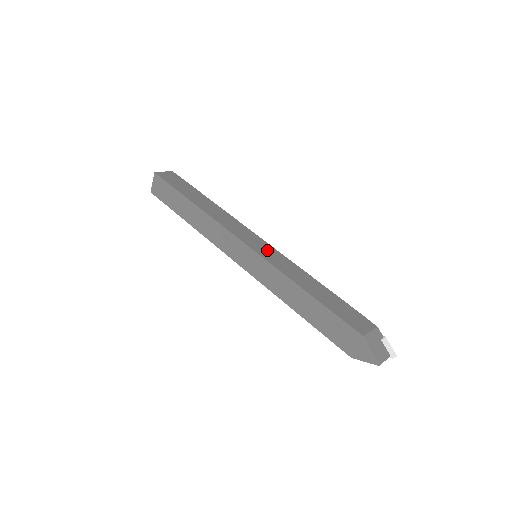
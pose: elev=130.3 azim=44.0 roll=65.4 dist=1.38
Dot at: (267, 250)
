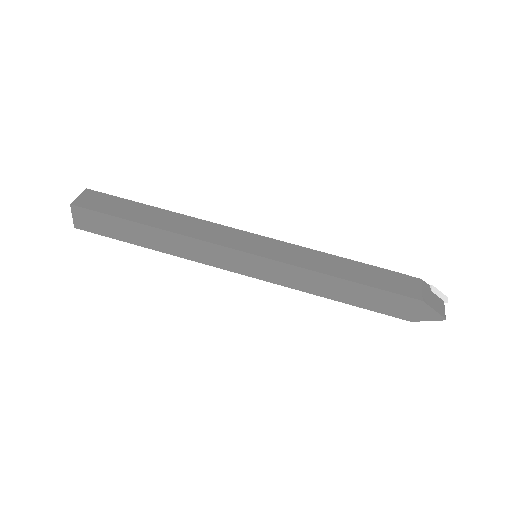
Dot at: (269, 246)
